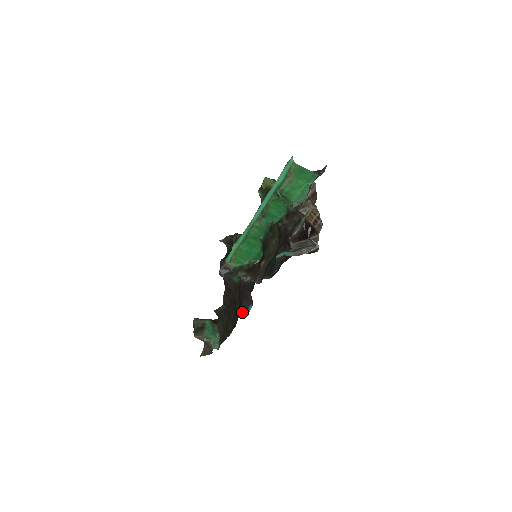
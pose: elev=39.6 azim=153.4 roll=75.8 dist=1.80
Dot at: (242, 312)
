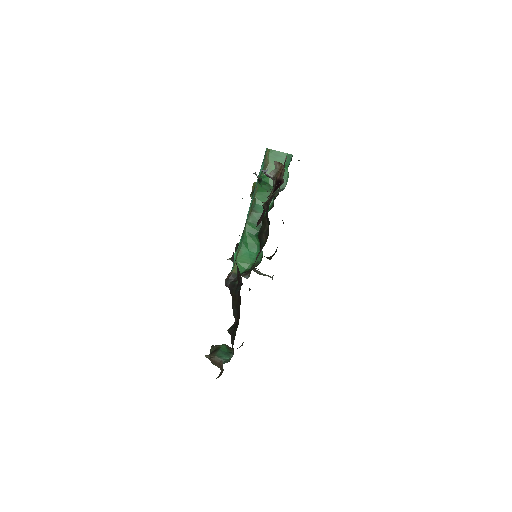
Dot at: (234, 296)
